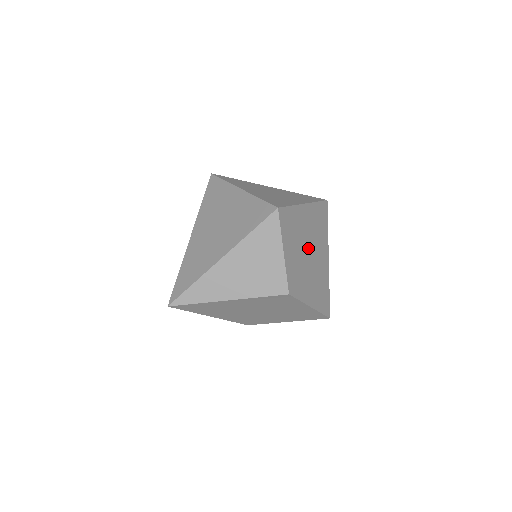
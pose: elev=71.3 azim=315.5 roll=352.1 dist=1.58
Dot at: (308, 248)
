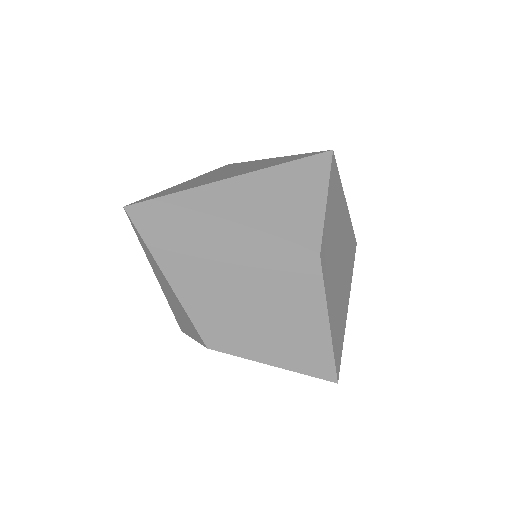
Dot at: (340, 250)
